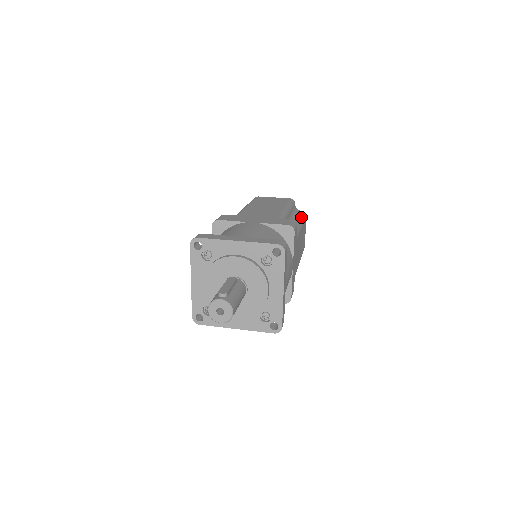
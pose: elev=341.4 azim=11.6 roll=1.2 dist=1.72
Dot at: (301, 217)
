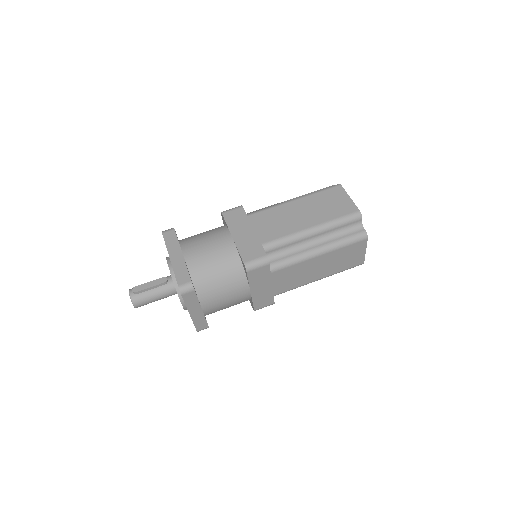
Dot at: (339, 242)
